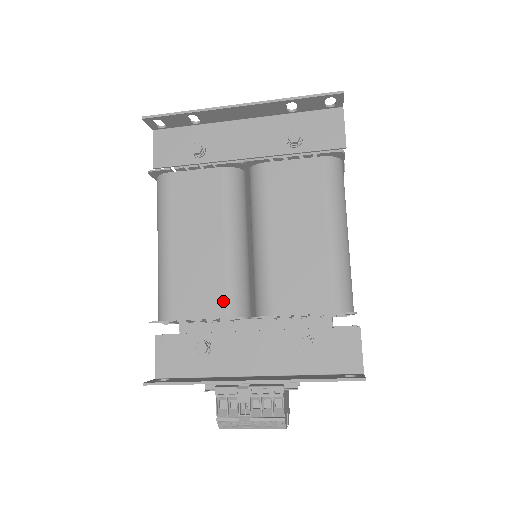
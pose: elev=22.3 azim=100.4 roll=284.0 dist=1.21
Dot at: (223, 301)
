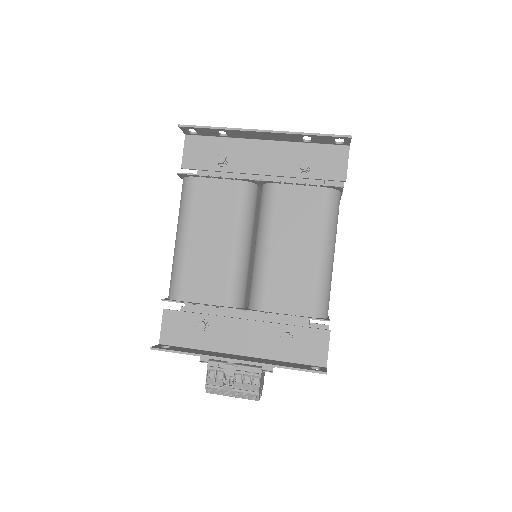
Dot at: (224, 292)
